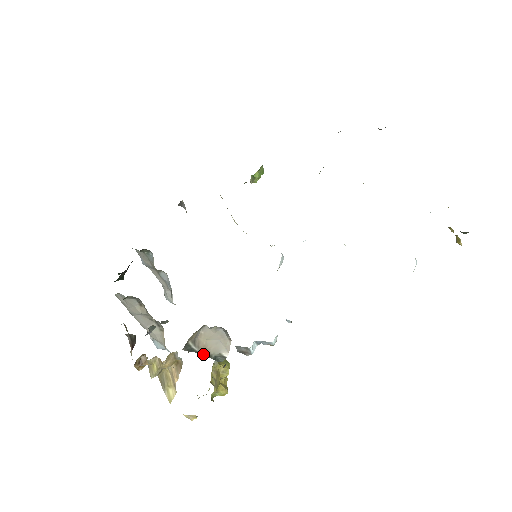
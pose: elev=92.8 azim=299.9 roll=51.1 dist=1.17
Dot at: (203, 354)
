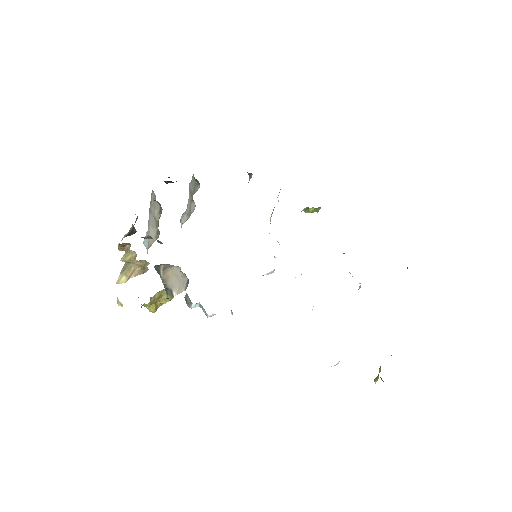
Dot at: (162, 280)
